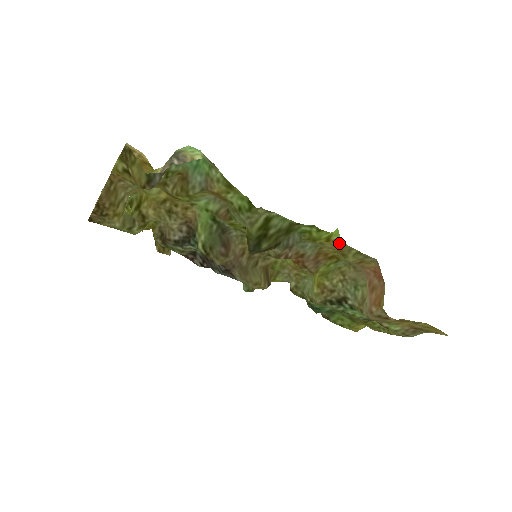
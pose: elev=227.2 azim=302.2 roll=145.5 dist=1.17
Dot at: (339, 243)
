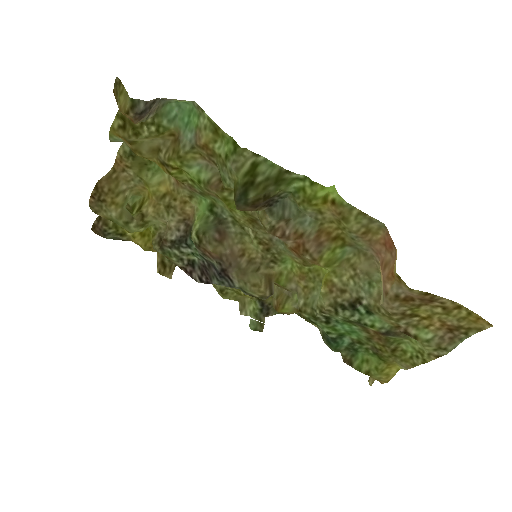
Dot at: (337, 202)
